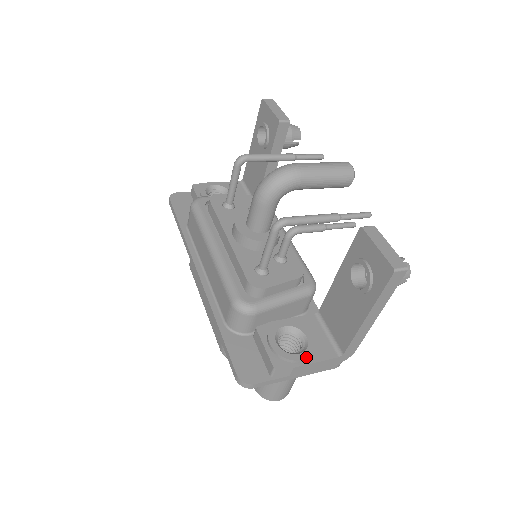
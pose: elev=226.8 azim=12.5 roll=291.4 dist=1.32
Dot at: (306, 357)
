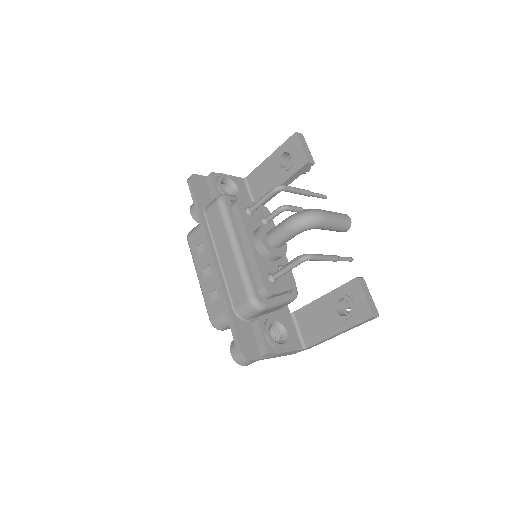
Dot at: (287, 347)
